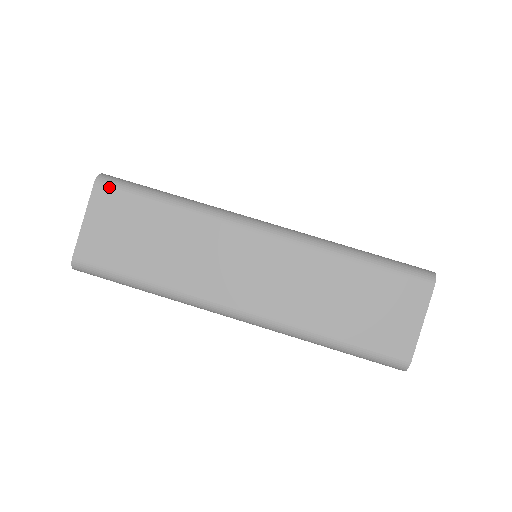
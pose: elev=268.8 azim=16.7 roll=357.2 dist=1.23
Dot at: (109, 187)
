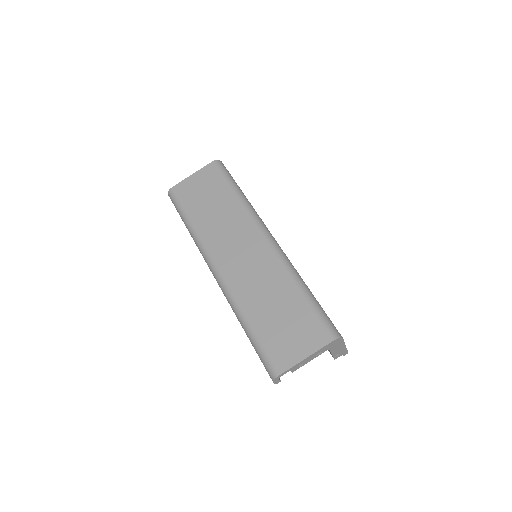
Dot at: (217, 167)
